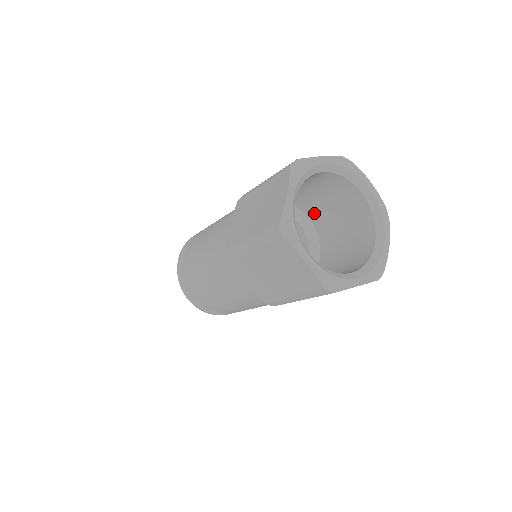
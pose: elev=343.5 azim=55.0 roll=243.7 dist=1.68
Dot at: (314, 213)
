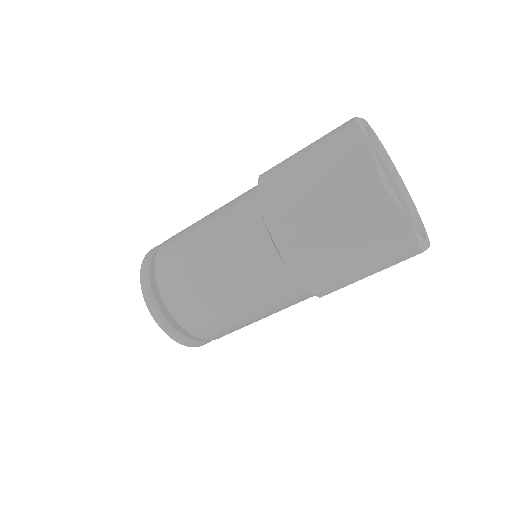
Dot at: occluded
